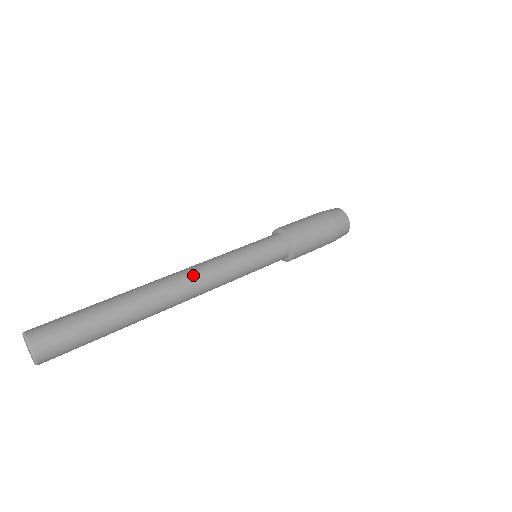
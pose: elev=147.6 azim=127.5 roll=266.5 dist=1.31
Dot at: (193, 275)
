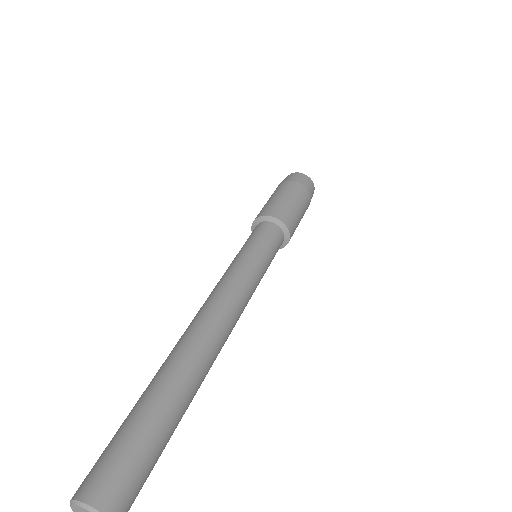
Dot at: (233, 319)
